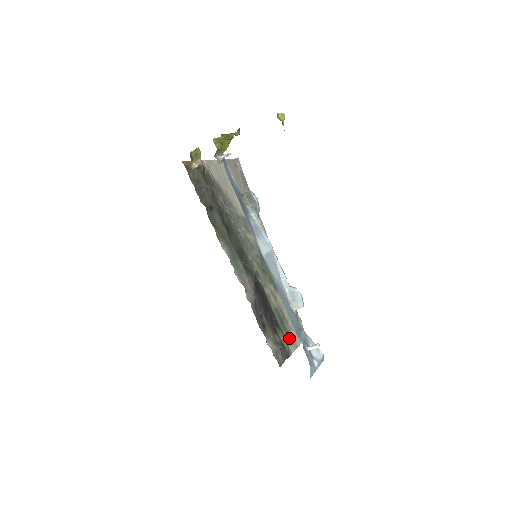
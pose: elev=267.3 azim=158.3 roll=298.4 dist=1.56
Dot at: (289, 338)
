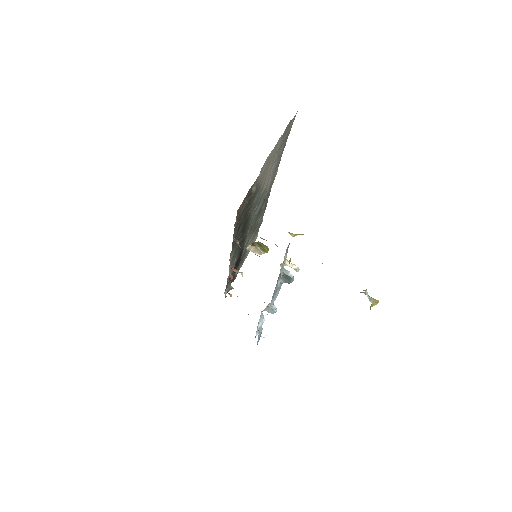
Dot at: (241, 264)
